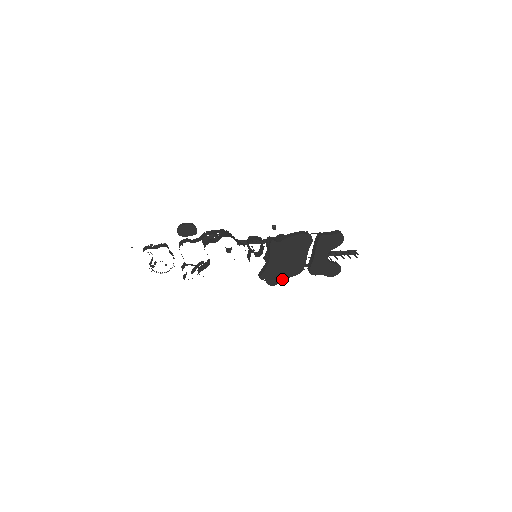
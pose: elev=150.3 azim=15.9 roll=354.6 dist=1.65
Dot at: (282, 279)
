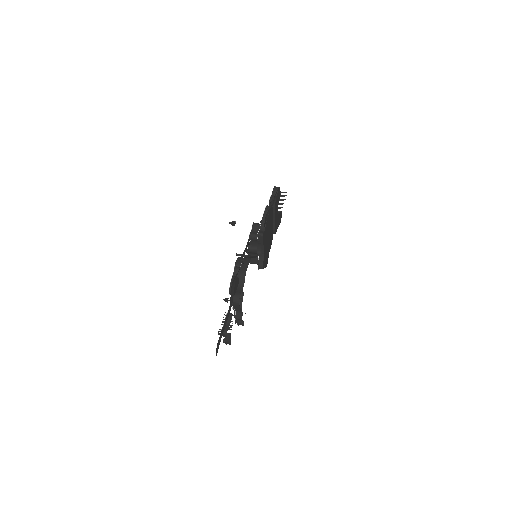
Dot at: (268, 255)
